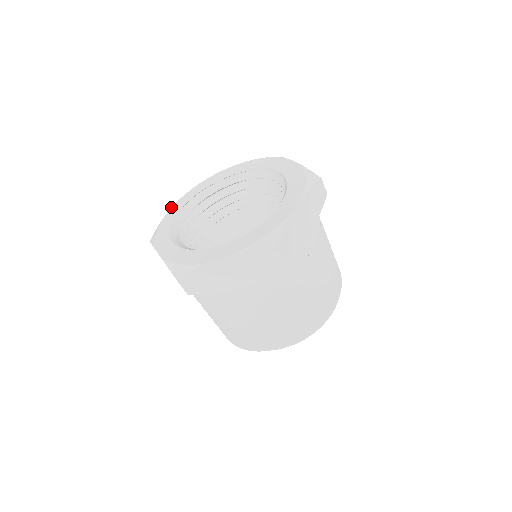
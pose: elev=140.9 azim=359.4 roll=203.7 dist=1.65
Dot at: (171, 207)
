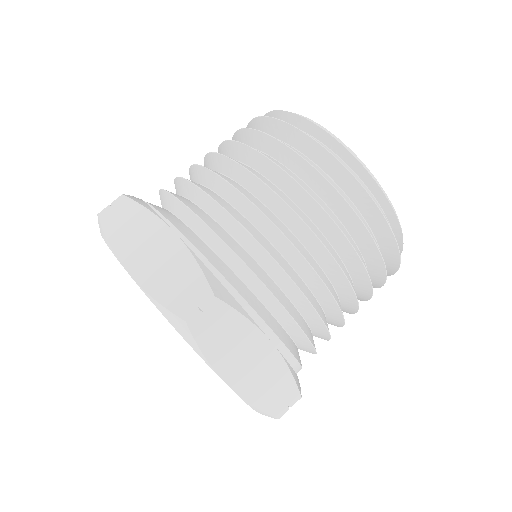
Dot at: occluded
